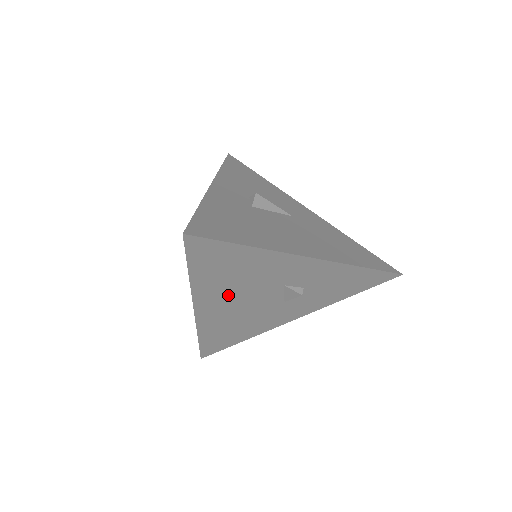
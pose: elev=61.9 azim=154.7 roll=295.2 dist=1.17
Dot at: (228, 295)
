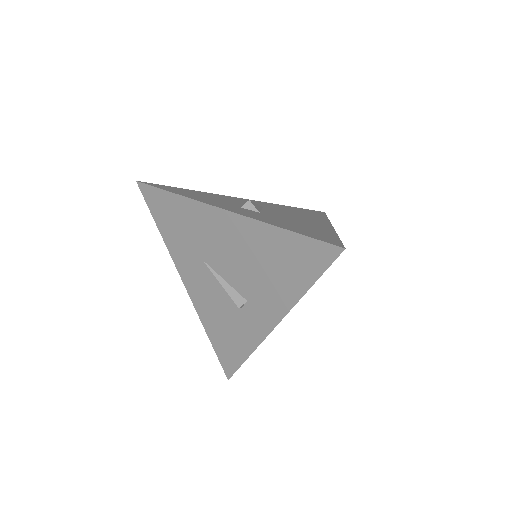
Dot at: occluded
